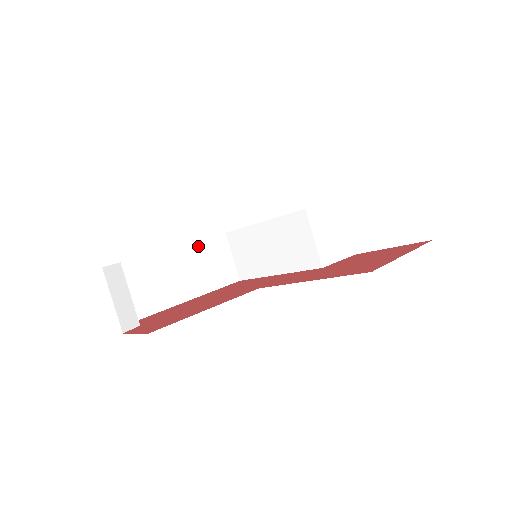
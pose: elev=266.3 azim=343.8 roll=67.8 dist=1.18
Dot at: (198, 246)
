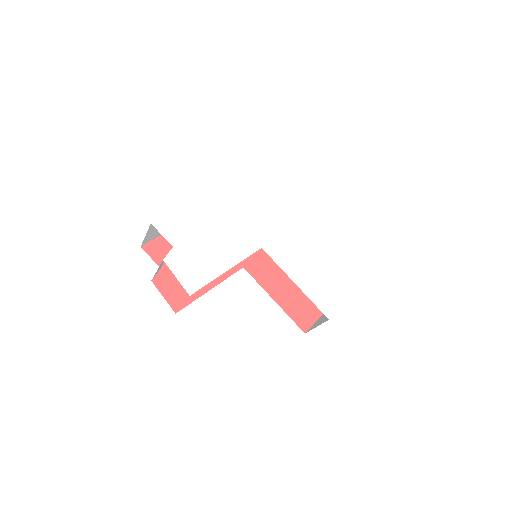
Dot at: occluded
